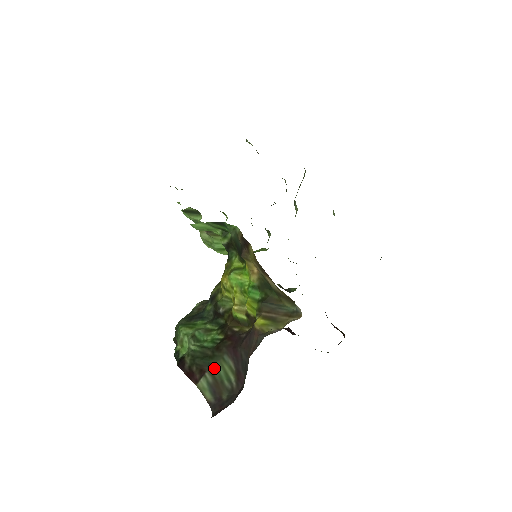
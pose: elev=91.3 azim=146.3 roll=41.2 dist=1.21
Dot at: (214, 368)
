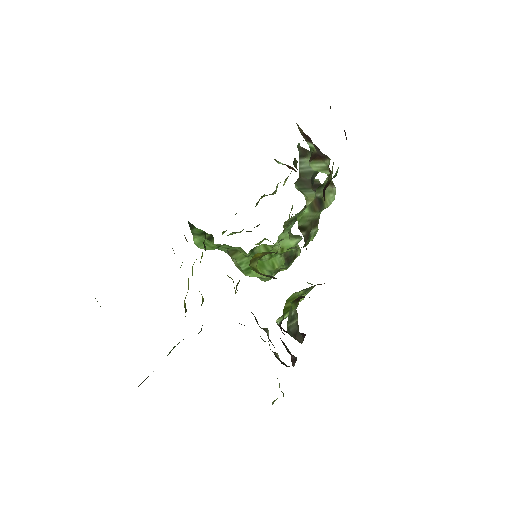
Dot at: occluded
